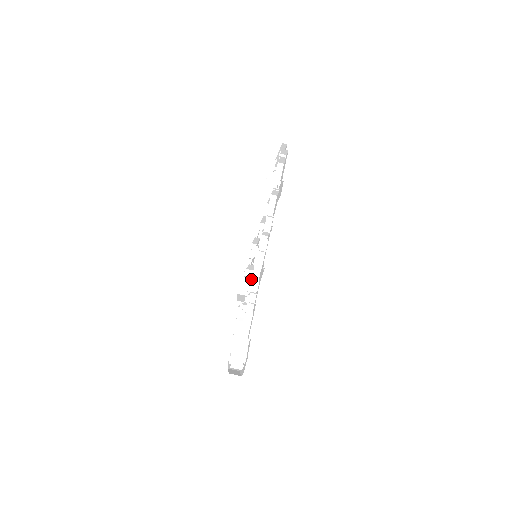
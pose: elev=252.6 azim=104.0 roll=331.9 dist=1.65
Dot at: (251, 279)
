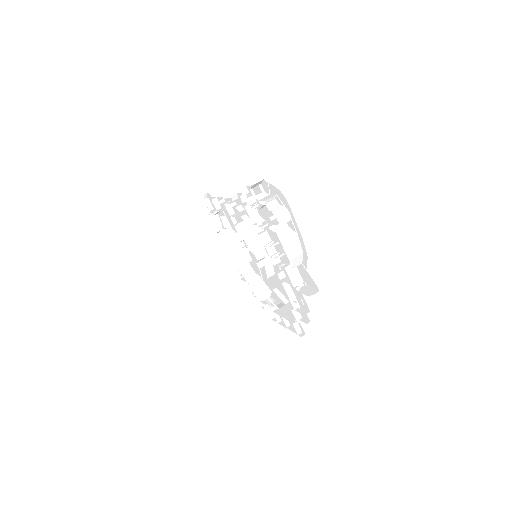
Dot at: occluded
